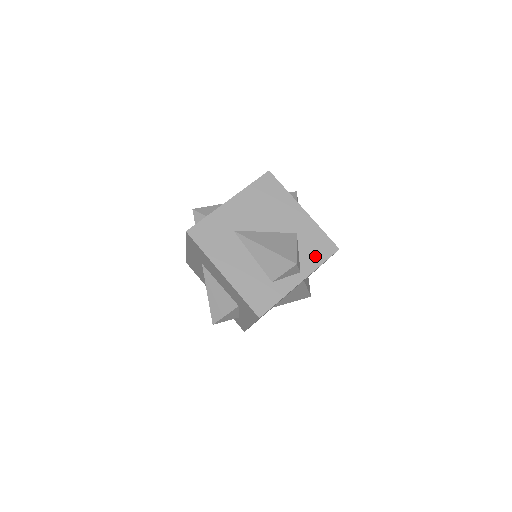
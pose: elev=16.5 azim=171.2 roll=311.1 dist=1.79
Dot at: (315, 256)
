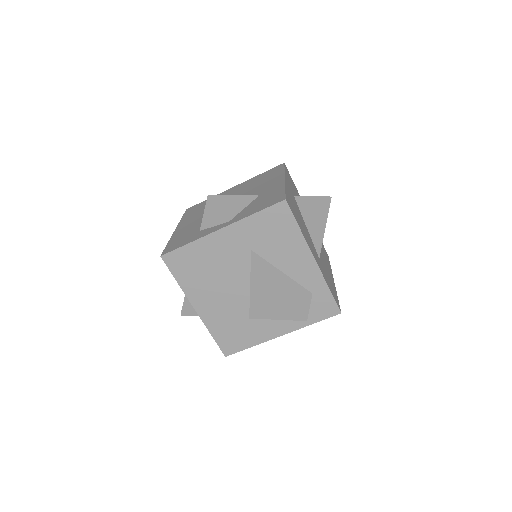
Dot at: (256, 208)
